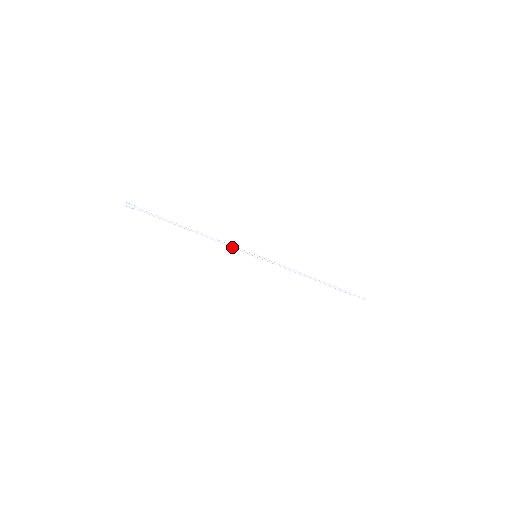
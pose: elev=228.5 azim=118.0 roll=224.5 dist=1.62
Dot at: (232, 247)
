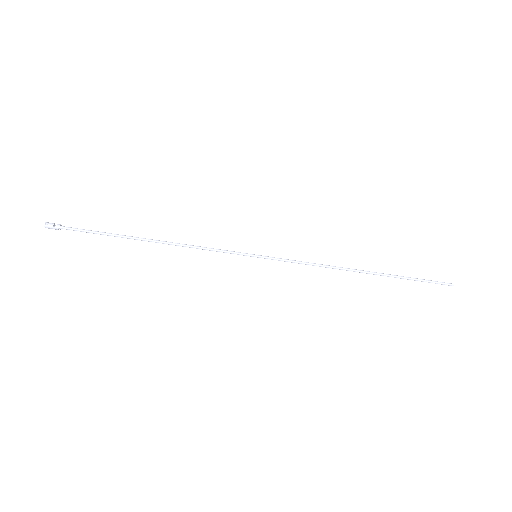
Dot at: (216, 251)
